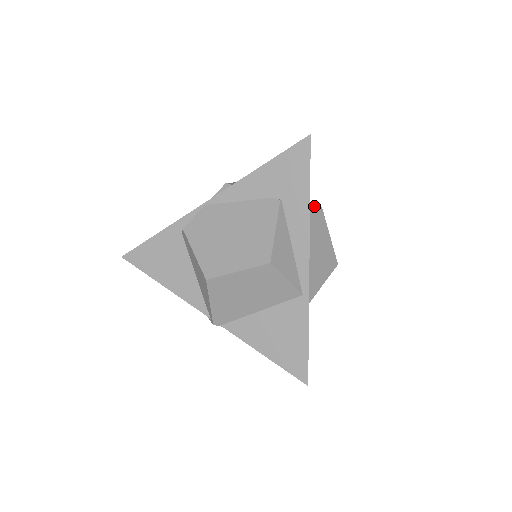
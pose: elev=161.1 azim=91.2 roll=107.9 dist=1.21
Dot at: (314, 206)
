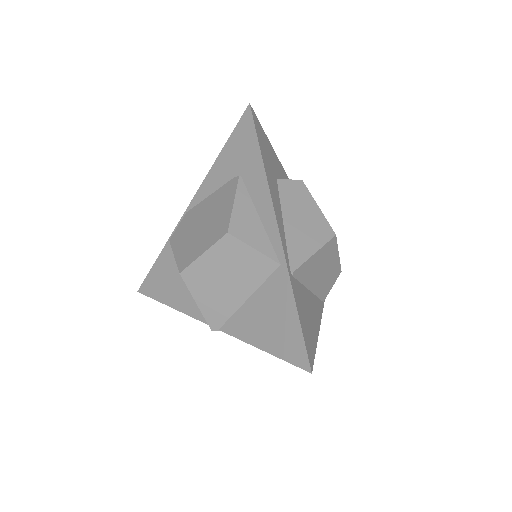
Dot at: (290, 180)
